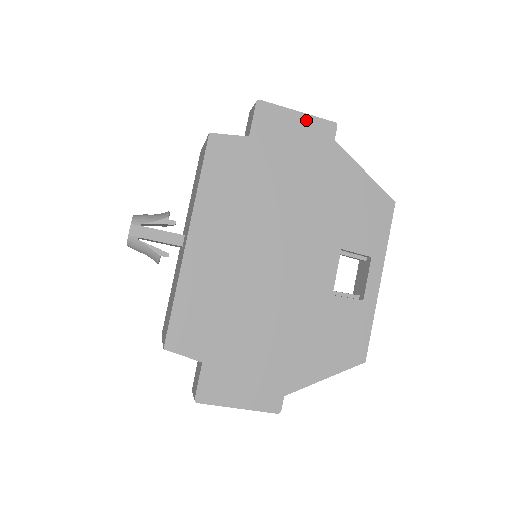
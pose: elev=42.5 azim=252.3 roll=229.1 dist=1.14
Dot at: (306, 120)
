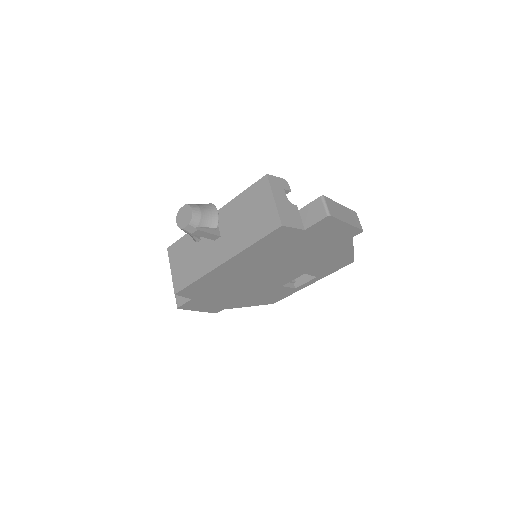
Dot at: (348, 228)
